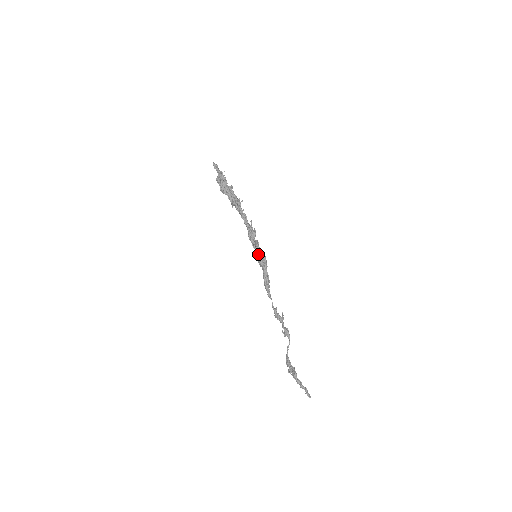
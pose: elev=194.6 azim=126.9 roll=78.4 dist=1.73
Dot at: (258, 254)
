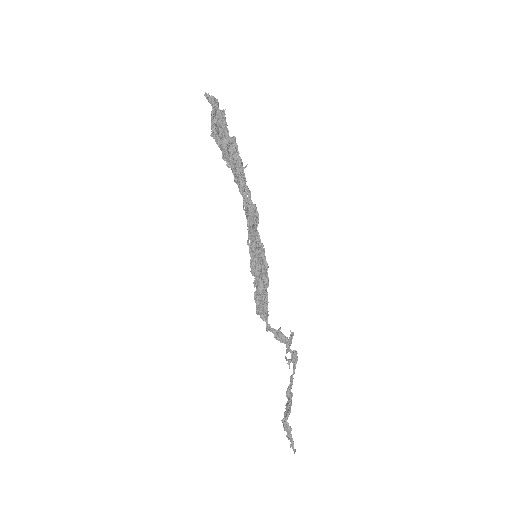
Dot at: (251, 260)
